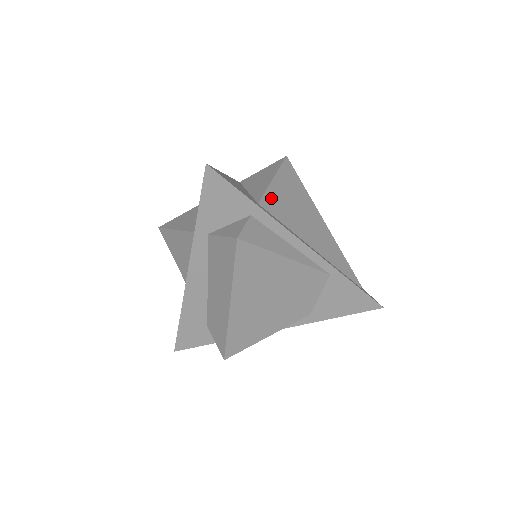
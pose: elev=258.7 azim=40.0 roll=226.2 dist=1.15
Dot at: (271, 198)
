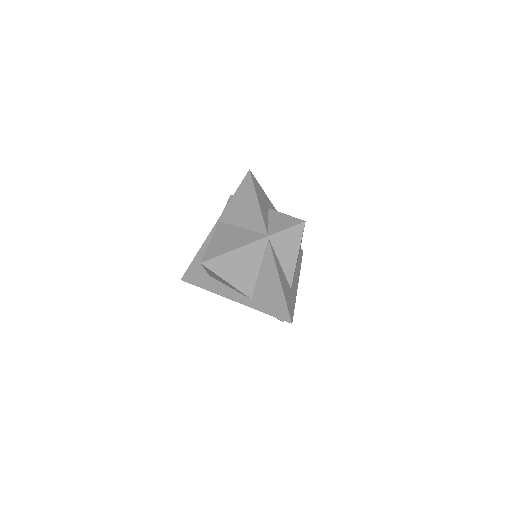
Dot at: occluded
